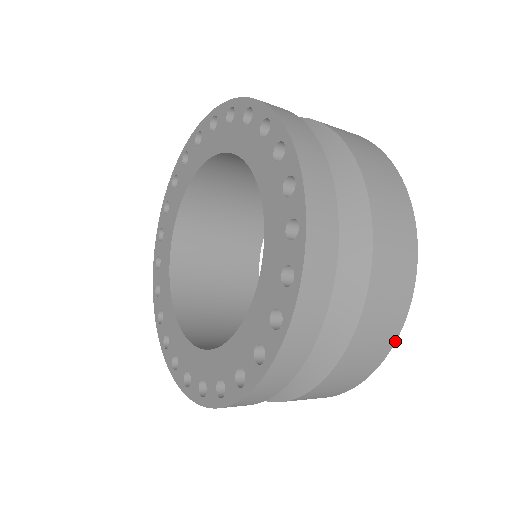
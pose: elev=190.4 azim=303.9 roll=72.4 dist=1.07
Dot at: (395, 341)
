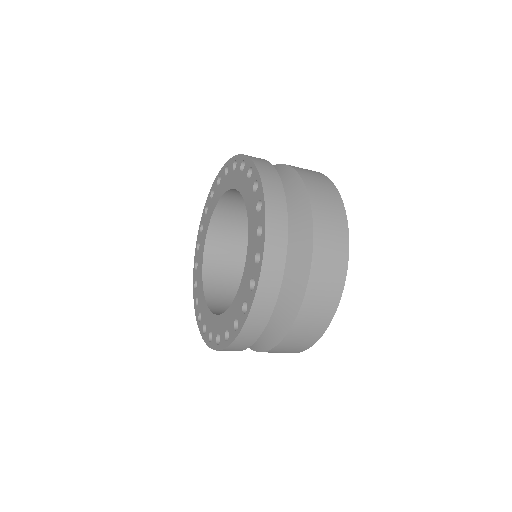
Dot at: occluded
